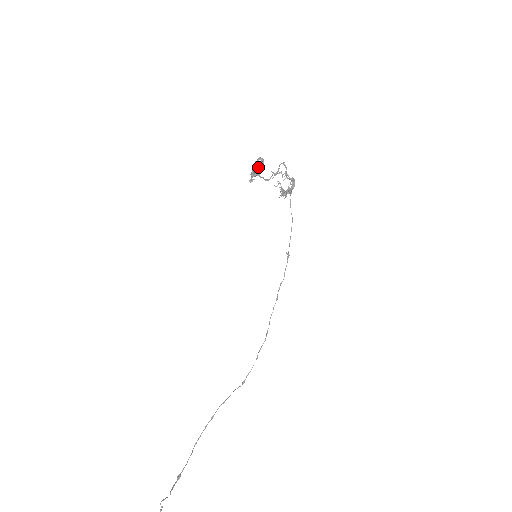
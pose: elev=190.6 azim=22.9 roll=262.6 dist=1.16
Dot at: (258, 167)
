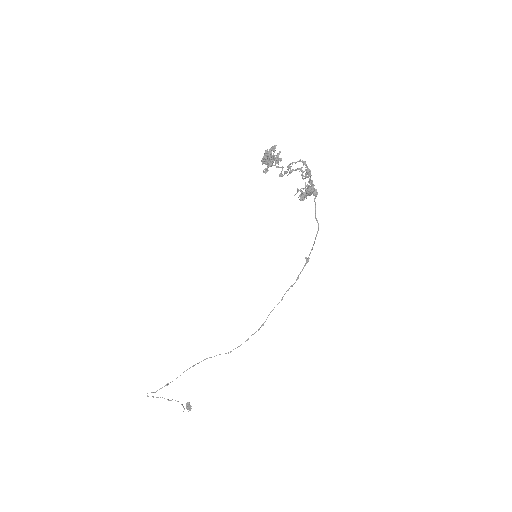
Dot at: (264, 161)
